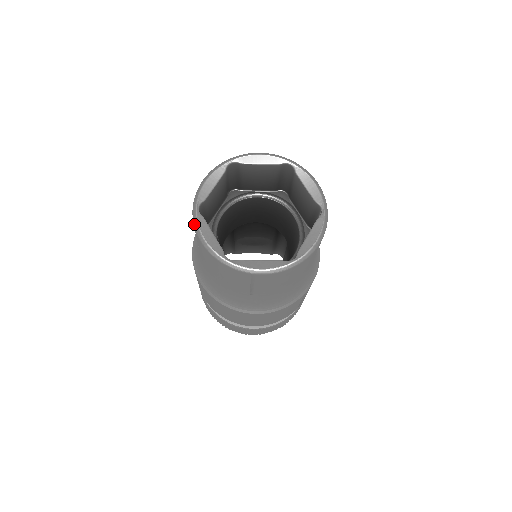
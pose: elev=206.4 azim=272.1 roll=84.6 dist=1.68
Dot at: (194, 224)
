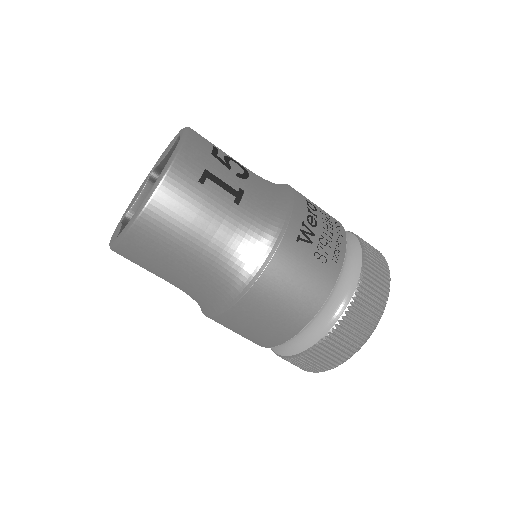
Dot at: occluded
